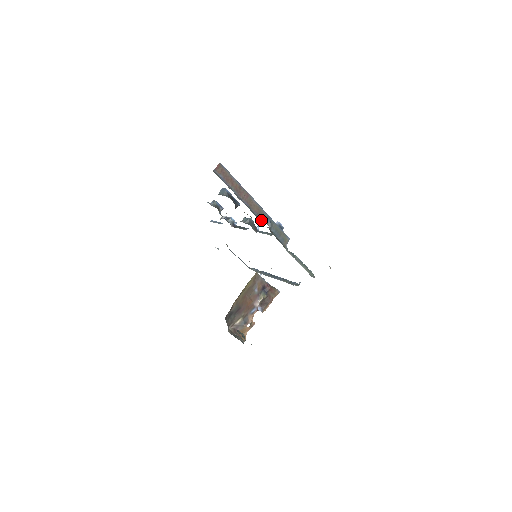
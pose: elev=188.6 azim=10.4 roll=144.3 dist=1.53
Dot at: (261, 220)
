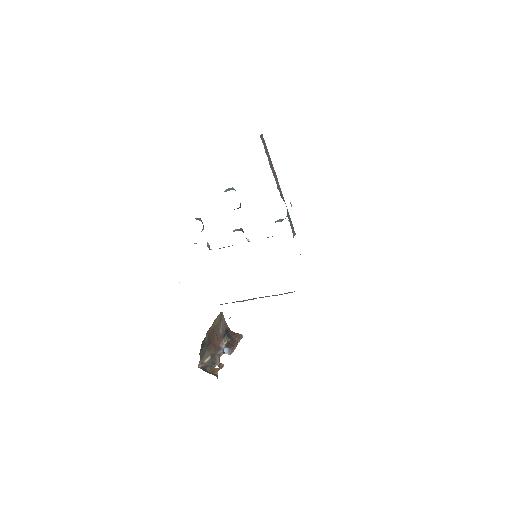
Dot at: (283, 200)
